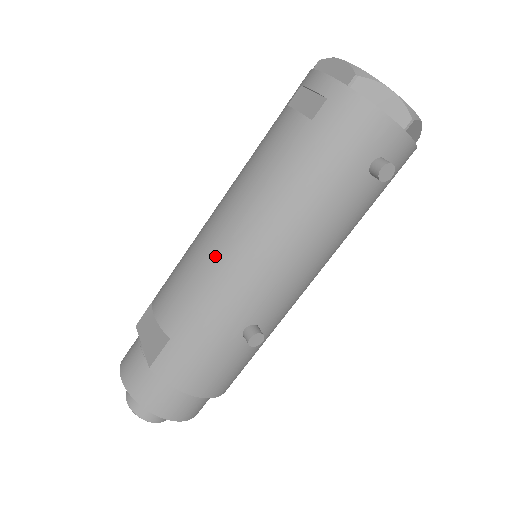
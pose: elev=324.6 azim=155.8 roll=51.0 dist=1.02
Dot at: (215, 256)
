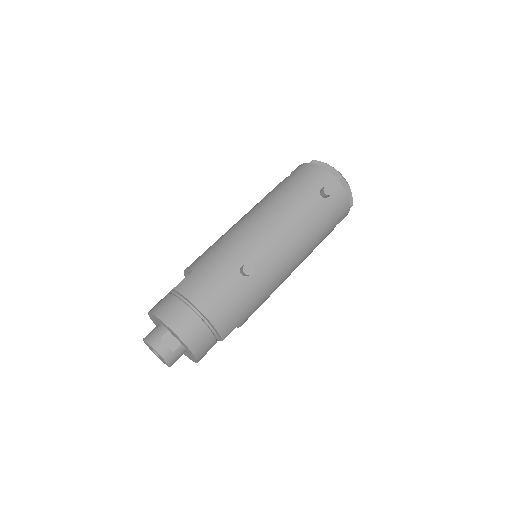
Dot at: (231, 230)
